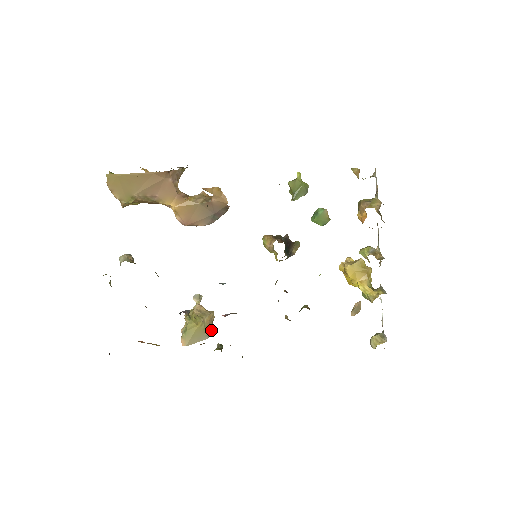
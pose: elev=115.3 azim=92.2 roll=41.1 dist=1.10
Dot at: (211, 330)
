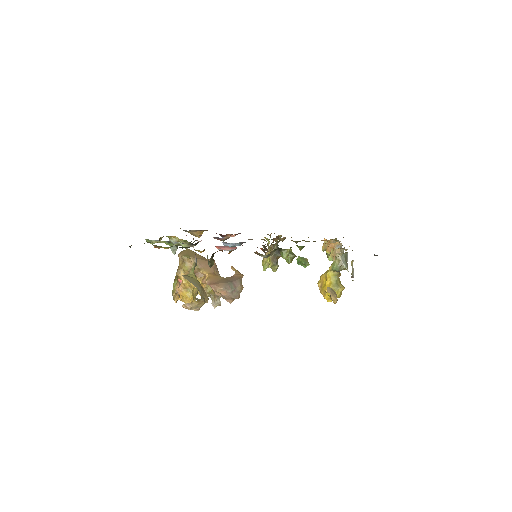
Dot at: (202, 295)
